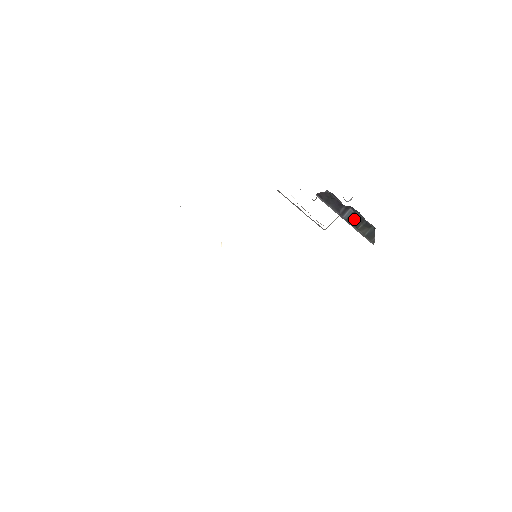
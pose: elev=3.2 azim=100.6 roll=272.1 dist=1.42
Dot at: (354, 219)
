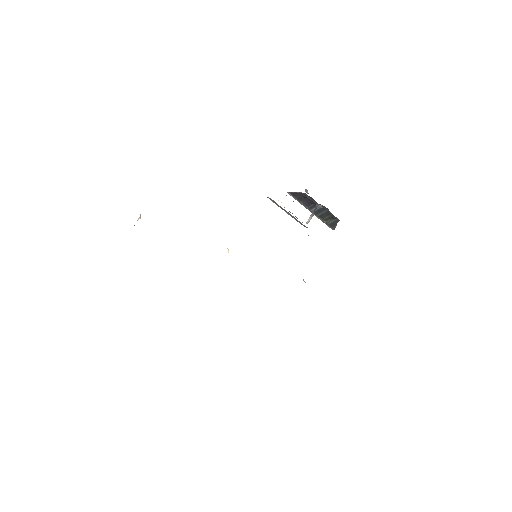
Dot at: (321, 213)
